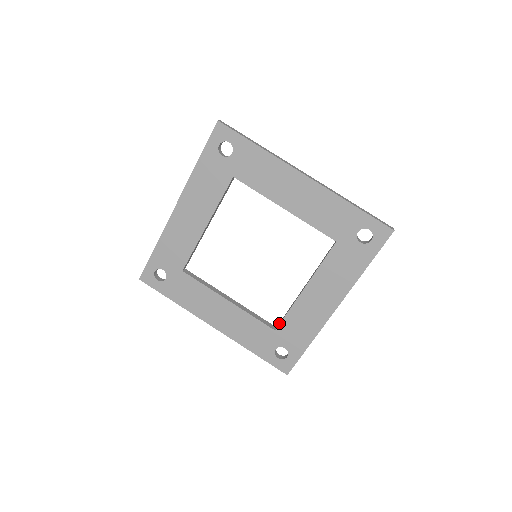
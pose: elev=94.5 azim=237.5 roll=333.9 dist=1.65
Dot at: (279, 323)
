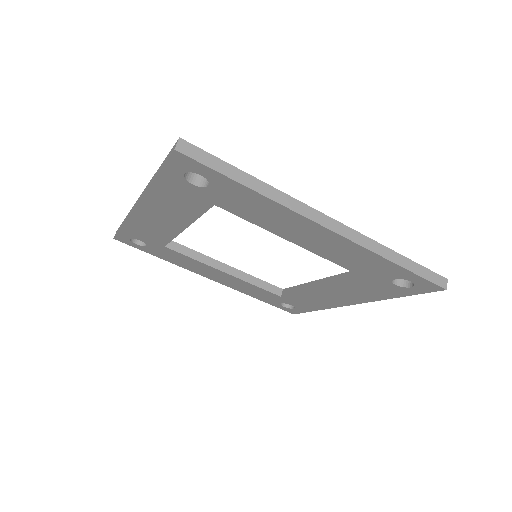
Dot at: (286, 292)
